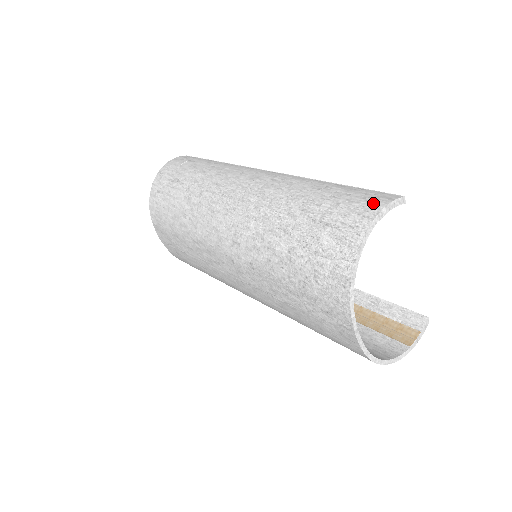
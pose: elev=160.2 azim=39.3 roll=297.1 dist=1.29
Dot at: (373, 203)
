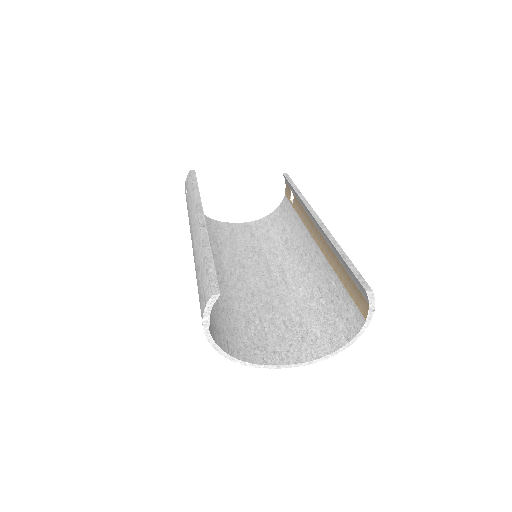
Dot at: (201, 309)
